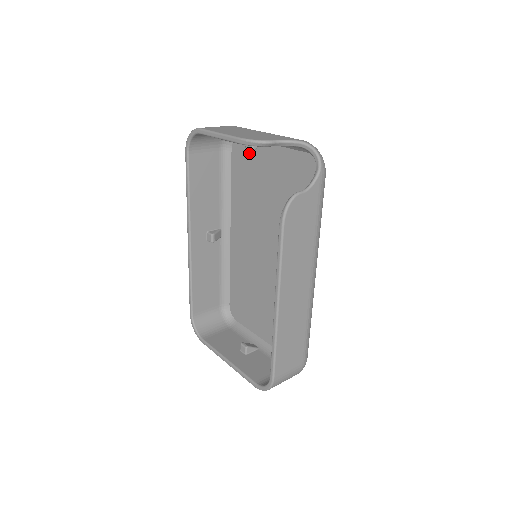
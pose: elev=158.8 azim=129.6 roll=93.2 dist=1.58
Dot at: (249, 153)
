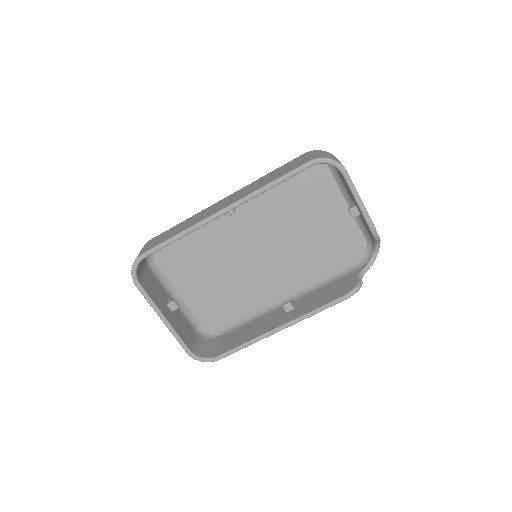
Dot at: (323, 185)
